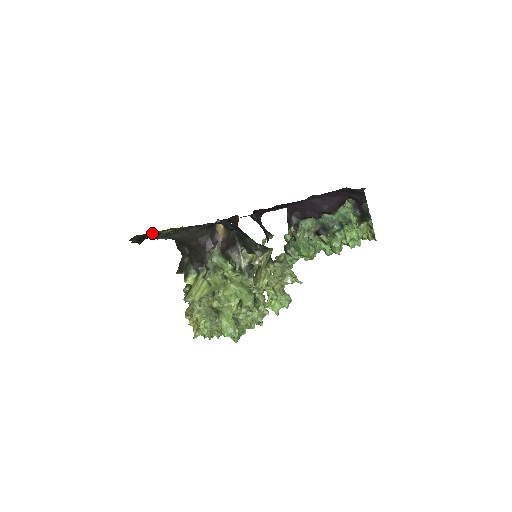
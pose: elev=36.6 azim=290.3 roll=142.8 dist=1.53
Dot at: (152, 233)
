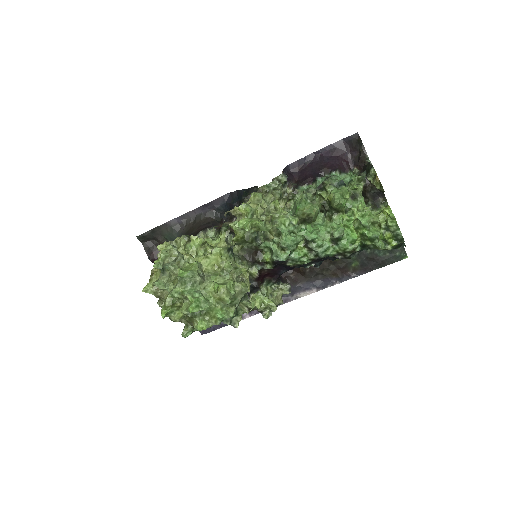
Dot at: occluded
